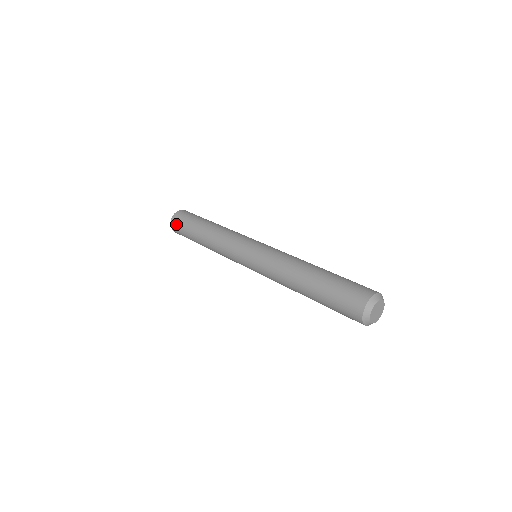
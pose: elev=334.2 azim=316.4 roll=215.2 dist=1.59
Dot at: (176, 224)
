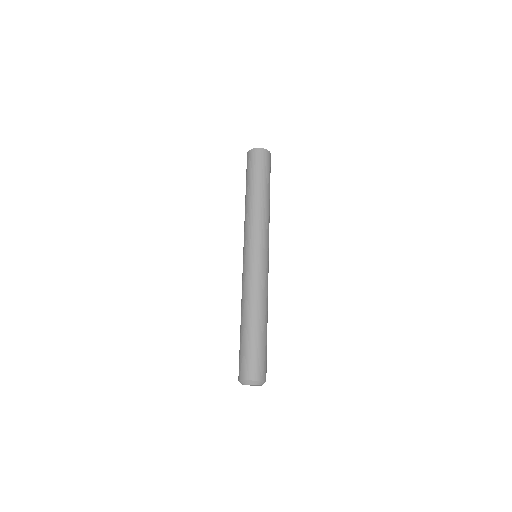
Dot at: occluded
